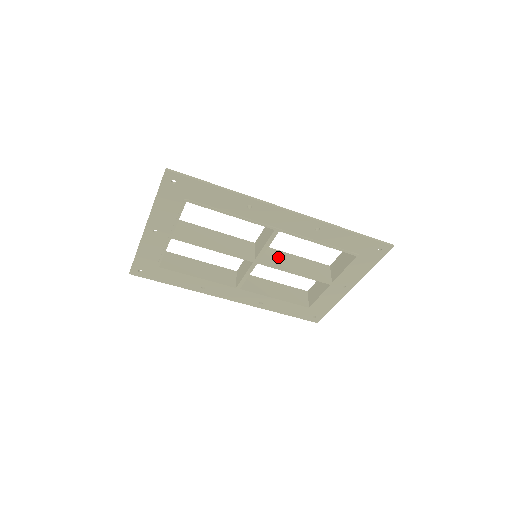
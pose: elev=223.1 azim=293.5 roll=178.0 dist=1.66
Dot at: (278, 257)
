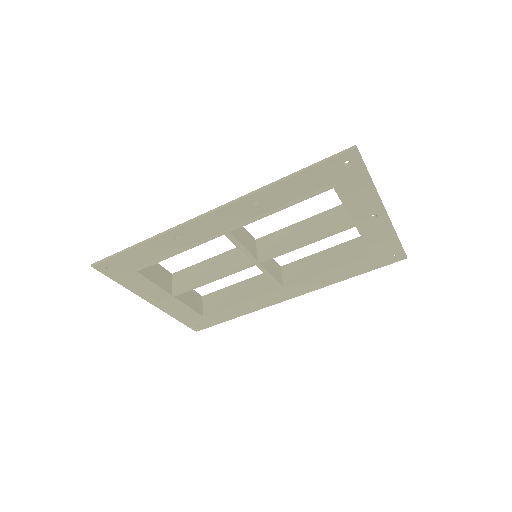
Dot at: (279, 240)
